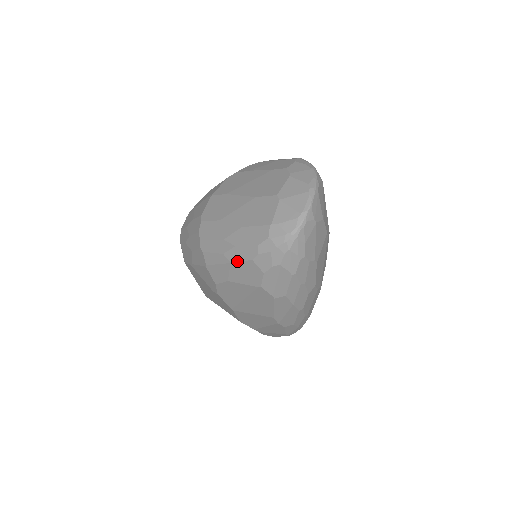
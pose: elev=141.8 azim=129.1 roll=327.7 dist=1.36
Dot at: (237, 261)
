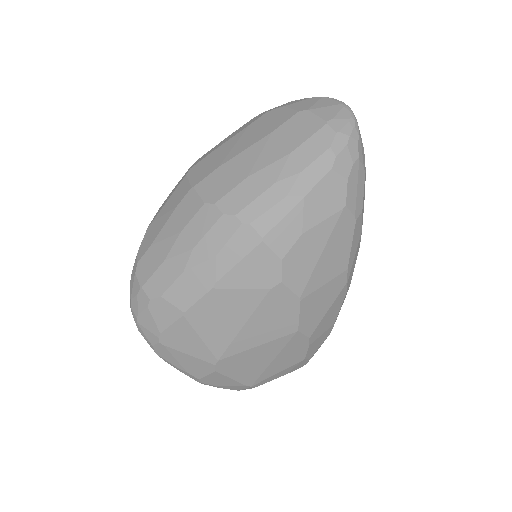
Dot at: (312, 187)
